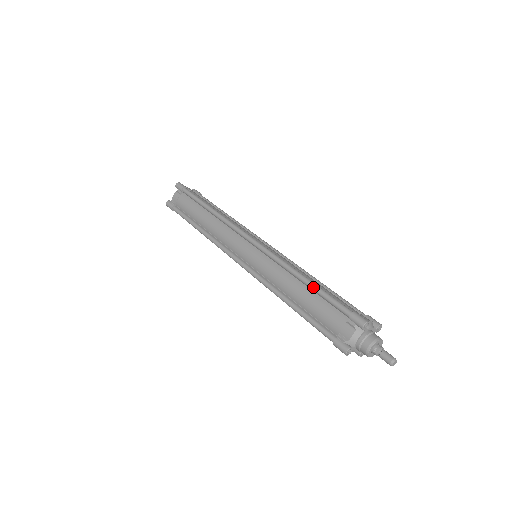
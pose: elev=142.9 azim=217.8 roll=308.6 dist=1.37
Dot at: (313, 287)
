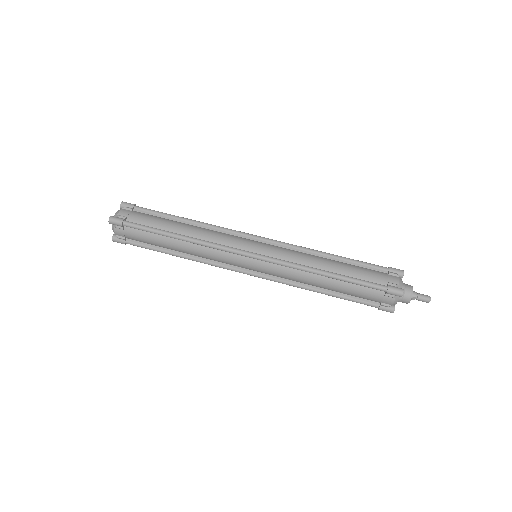
Dot at: (341, 280)
